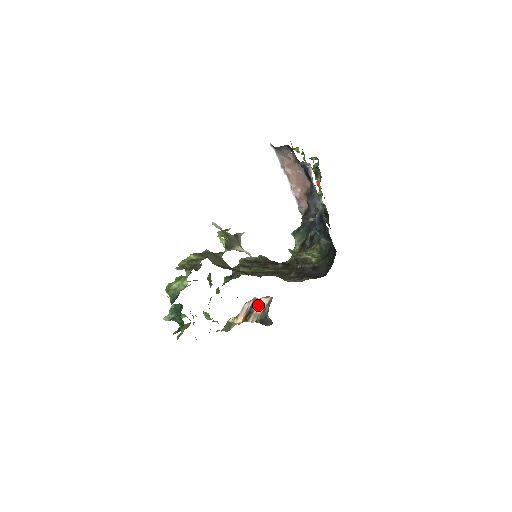
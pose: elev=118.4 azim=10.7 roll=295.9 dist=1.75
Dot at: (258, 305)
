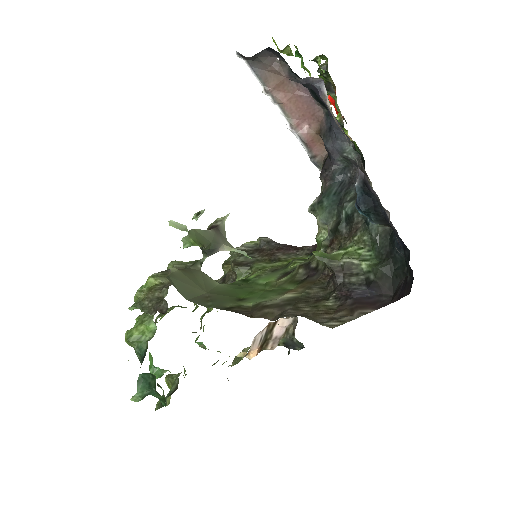
Dot at: (276, 328)
